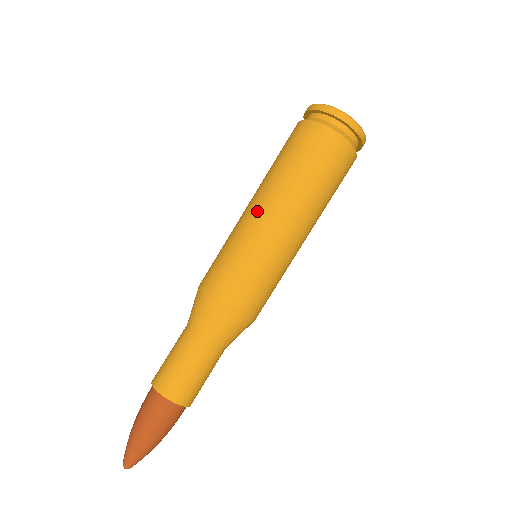
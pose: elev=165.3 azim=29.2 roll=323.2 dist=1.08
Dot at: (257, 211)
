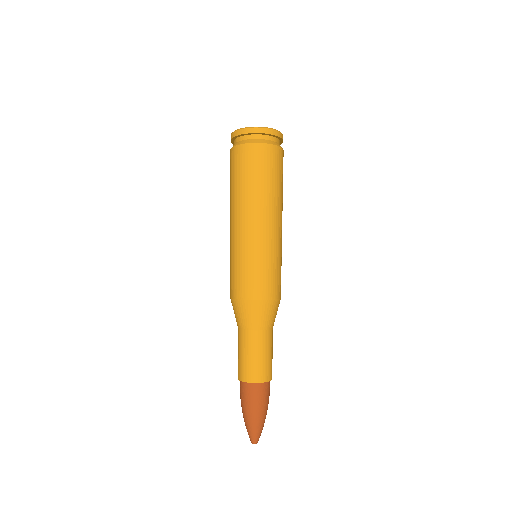
Dot at: (261, 226)
